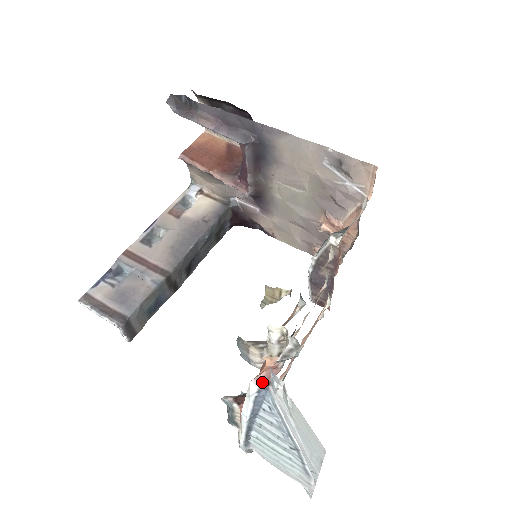
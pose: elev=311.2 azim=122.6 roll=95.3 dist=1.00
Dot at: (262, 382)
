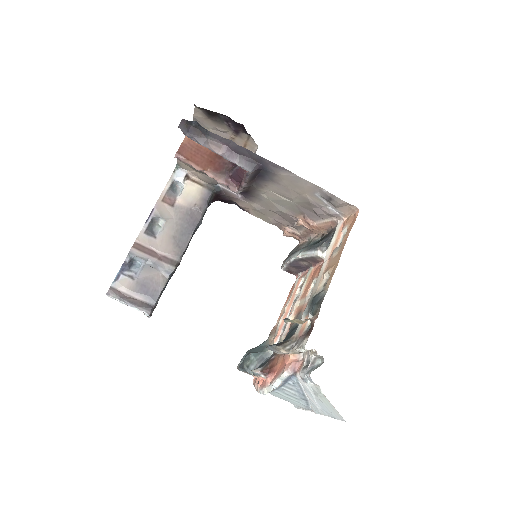
Dot at: (291, 372)
